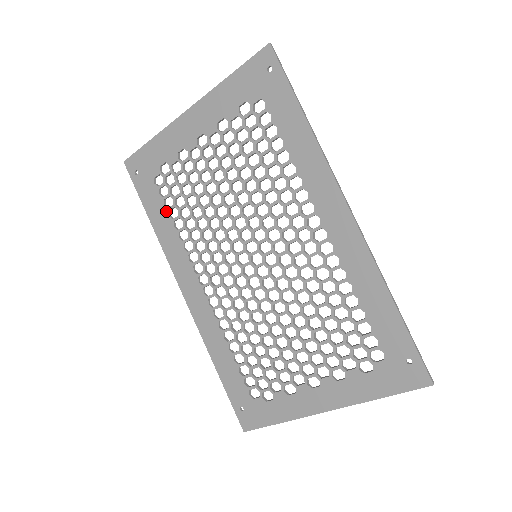
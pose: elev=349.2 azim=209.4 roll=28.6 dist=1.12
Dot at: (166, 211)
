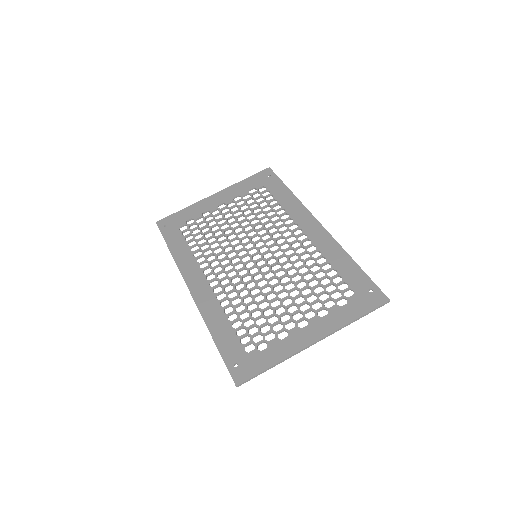
Dot at: (186, 243)
